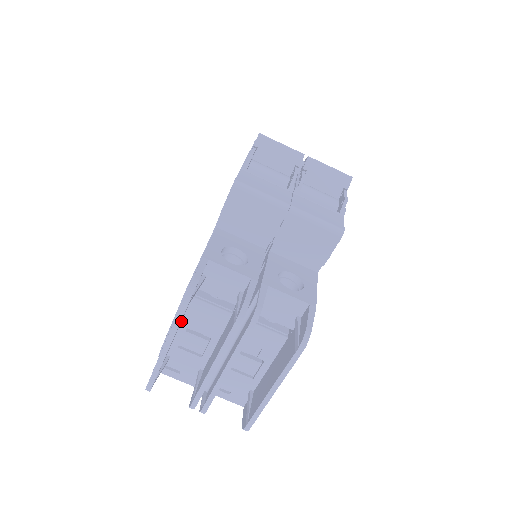
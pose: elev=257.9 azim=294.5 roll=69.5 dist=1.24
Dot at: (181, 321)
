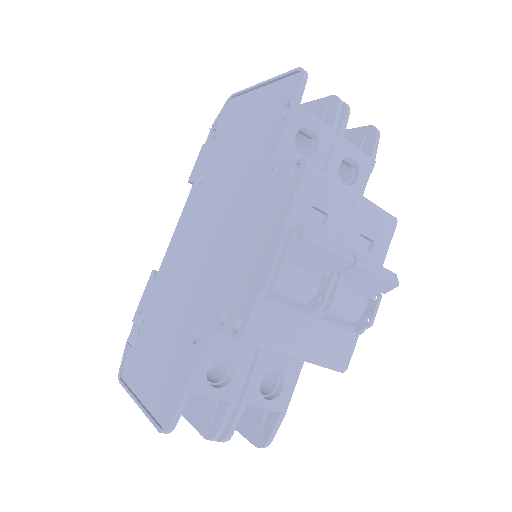
Dot at: occluded
